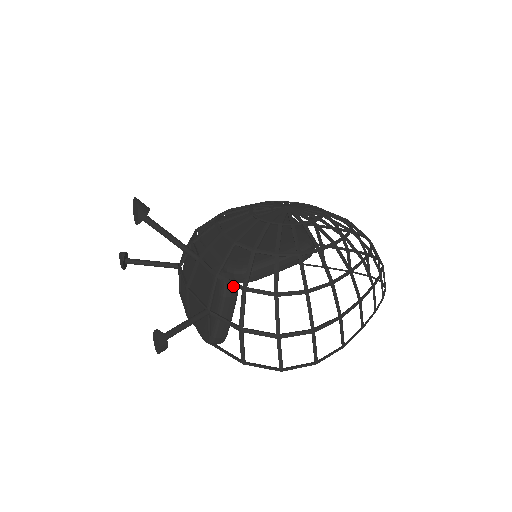
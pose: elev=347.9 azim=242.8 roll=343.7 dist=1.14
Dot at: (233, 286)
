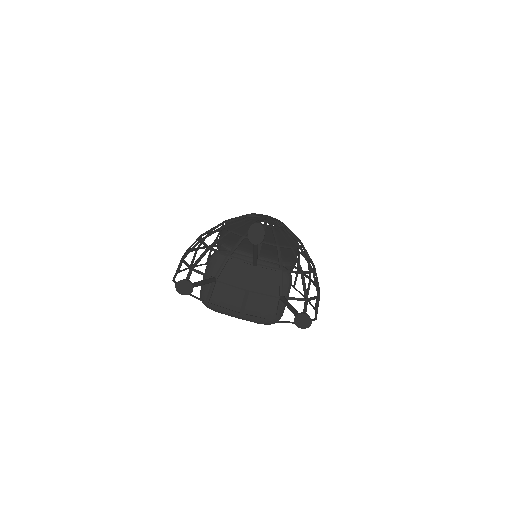
Dot at: occluded
